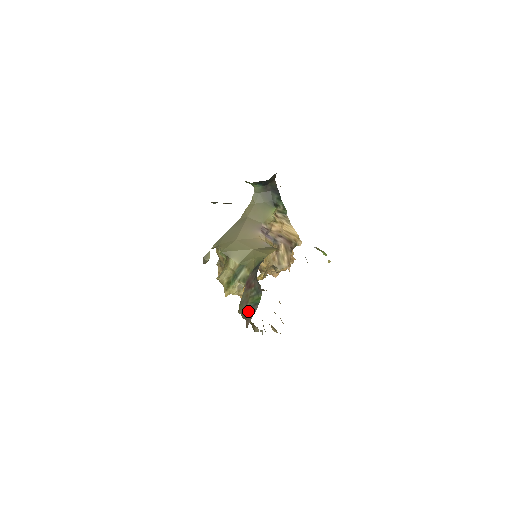
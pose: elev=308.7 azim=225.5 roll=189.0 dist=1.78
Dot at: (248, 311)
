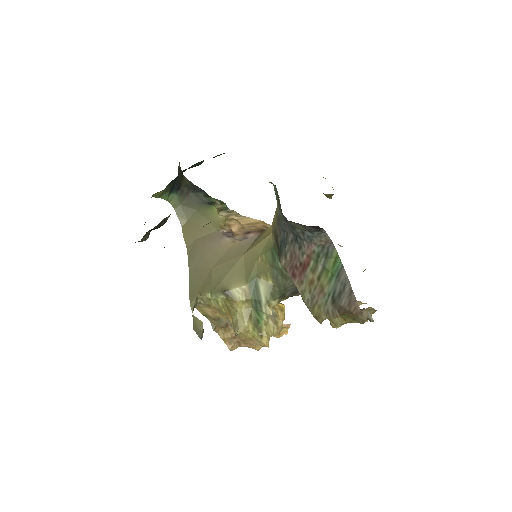
Dot at: (337, 296)
